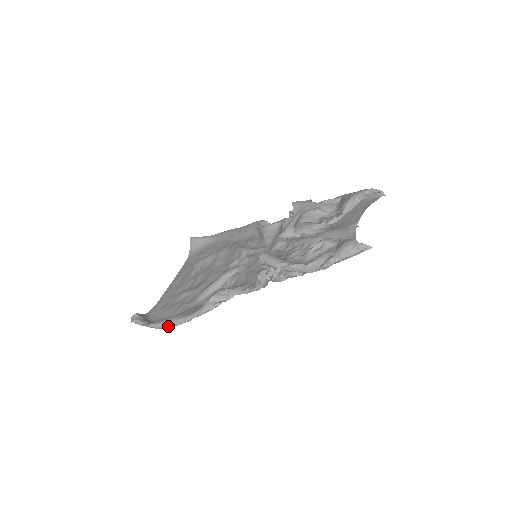
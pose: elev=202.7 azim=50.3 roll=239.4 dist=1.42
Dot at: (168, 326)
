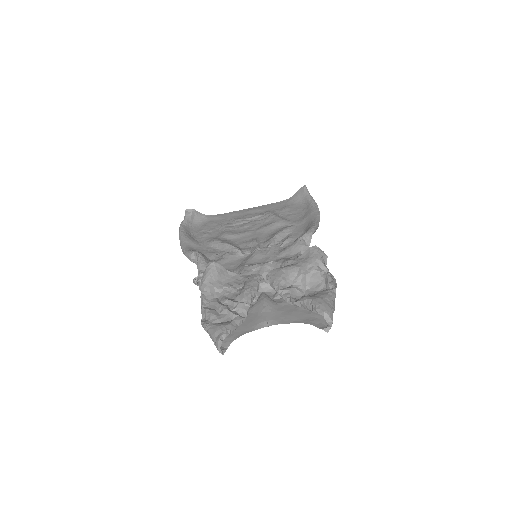
Dot at: (180, 239)
